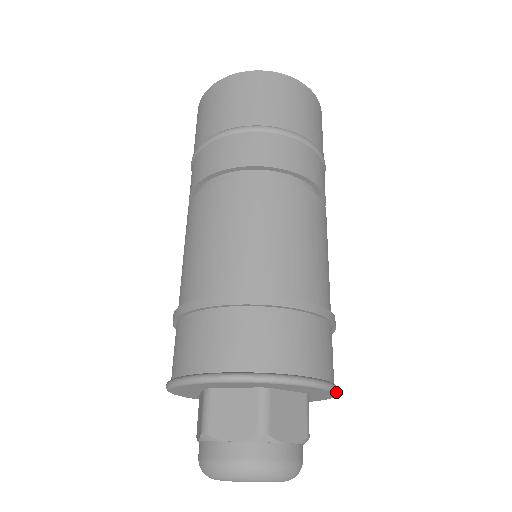
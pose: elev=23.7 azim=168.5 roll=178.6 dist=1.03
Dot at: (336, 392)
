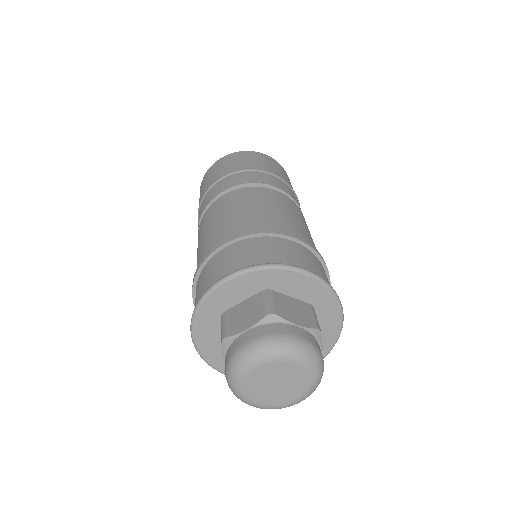
Dot at: (330, 350)
